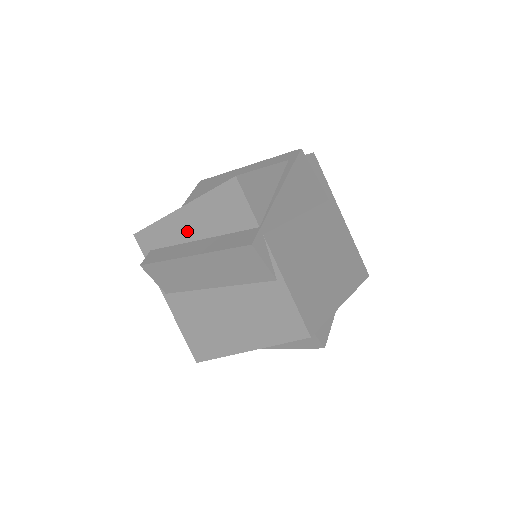
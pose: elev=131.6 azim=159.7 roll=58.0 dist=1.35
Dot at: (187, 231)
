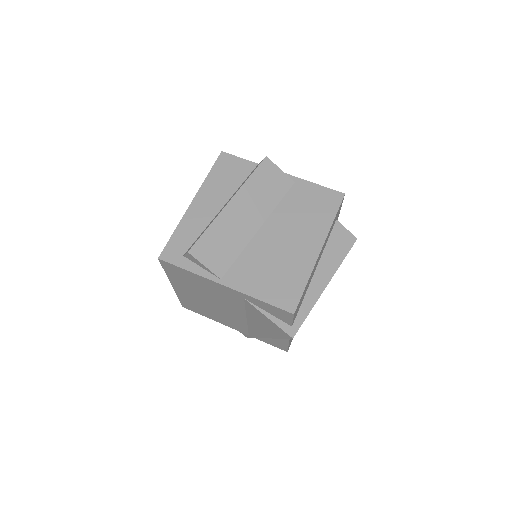
Dot at: (208, 210)
